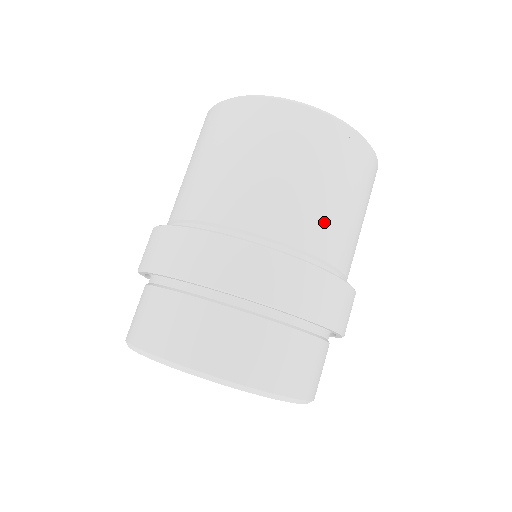
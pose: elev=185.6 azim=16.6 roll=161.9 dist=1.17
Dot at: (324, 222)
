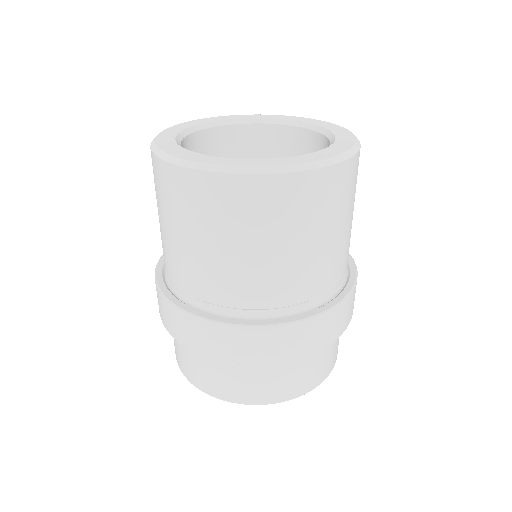
Dot at: occluded
